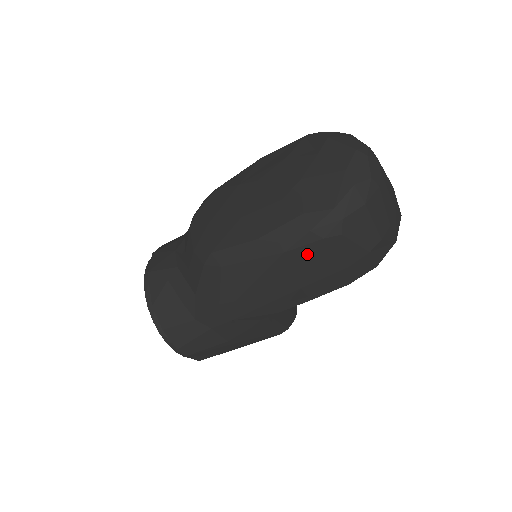
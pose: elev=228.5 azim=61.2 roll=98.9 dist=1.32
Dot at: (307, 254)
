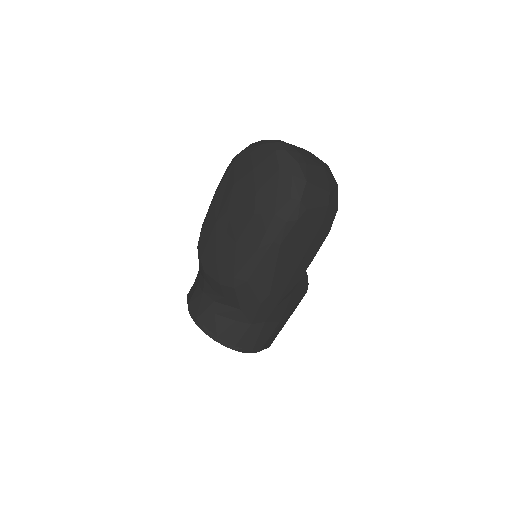
Dot at: (294, 236)
